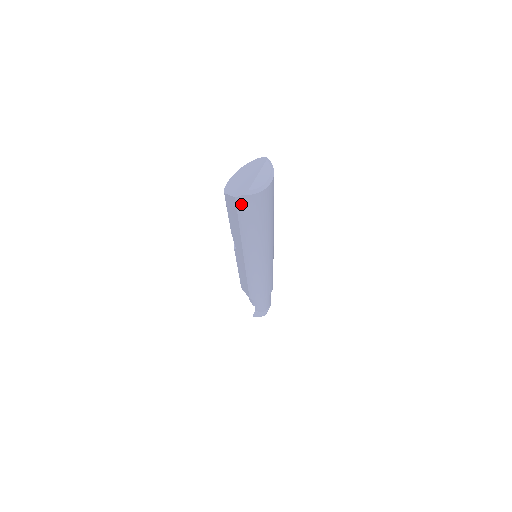
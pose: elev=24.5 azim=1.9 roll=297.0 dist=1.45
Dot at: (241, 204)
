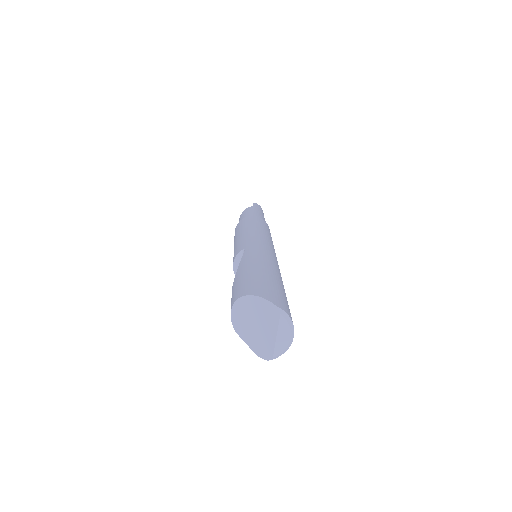
Dot at: occluded
